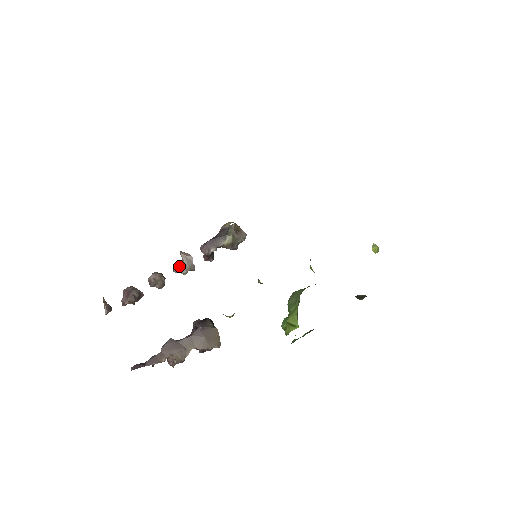
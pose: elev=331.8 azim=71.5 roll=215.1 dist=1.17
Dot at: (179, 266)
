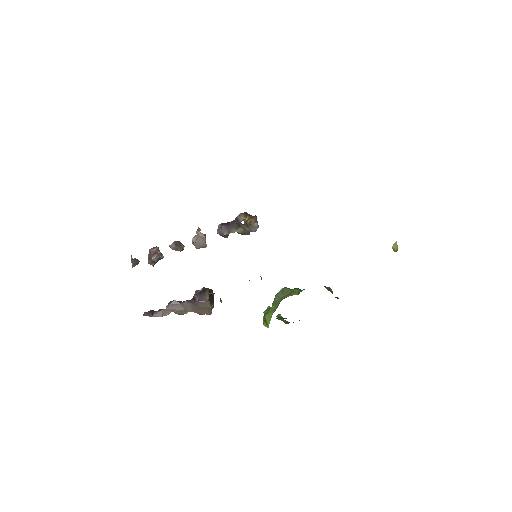
Dot at: (195, 241)
